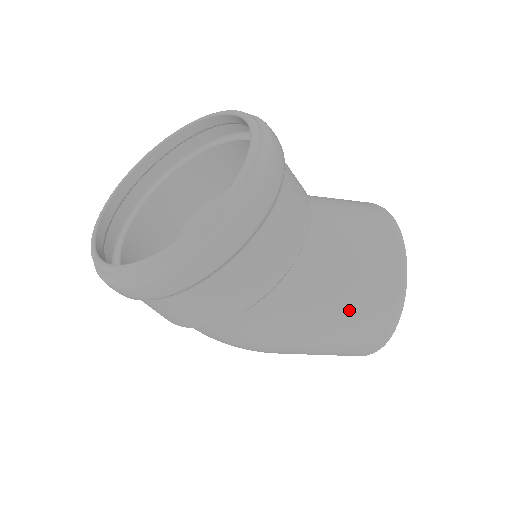
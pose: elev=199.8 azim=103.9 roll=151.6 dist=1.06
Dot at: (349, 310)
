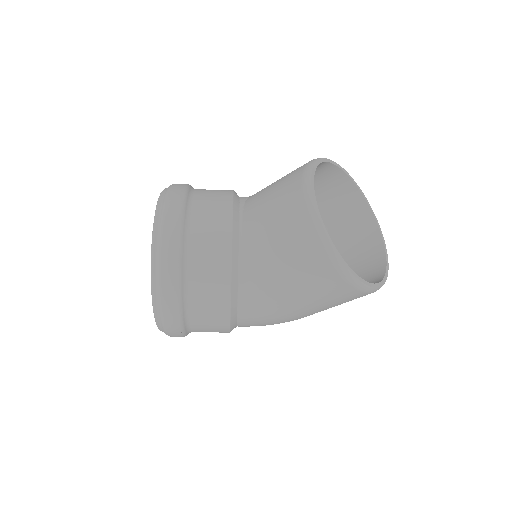
Dot at: (301, 286)
